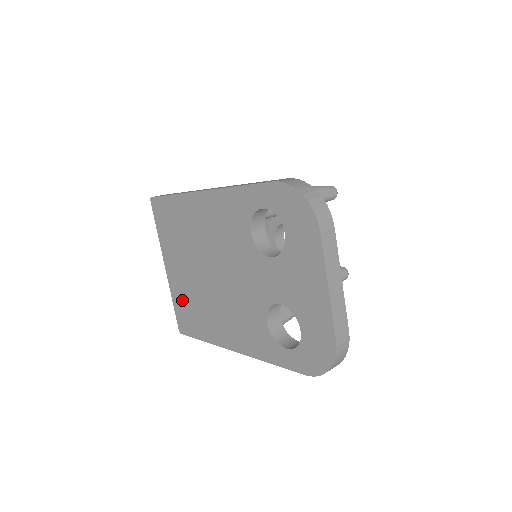
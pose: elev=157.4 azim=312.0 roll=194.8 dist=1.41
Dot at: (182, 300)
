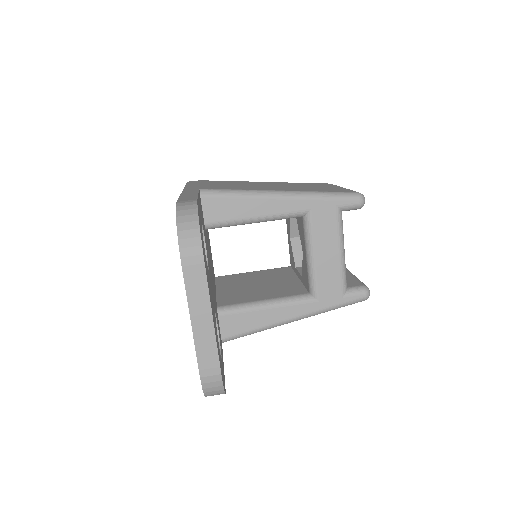
Dot at: occluded
